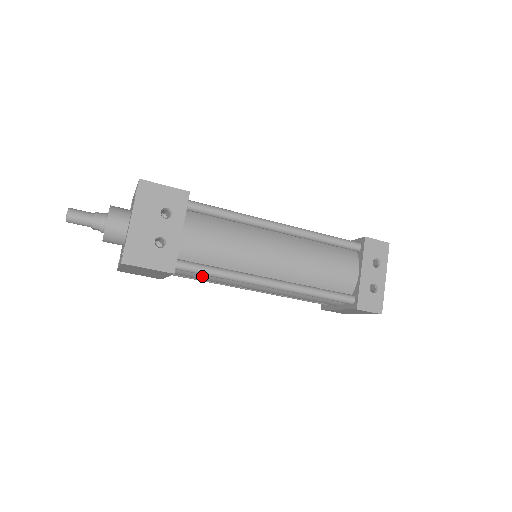
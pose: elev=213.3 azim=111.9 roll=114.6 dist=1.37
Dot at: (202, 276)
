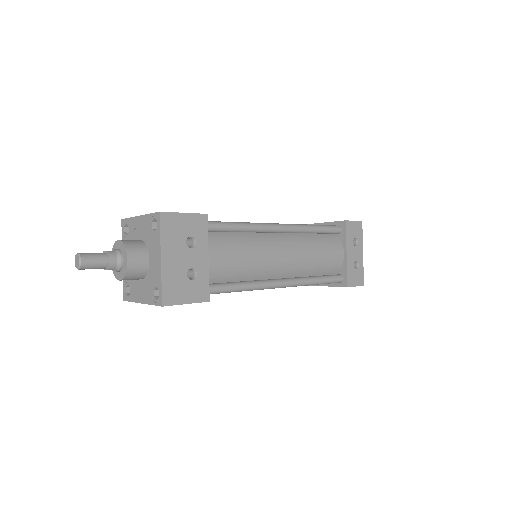
Dot at: occluded
